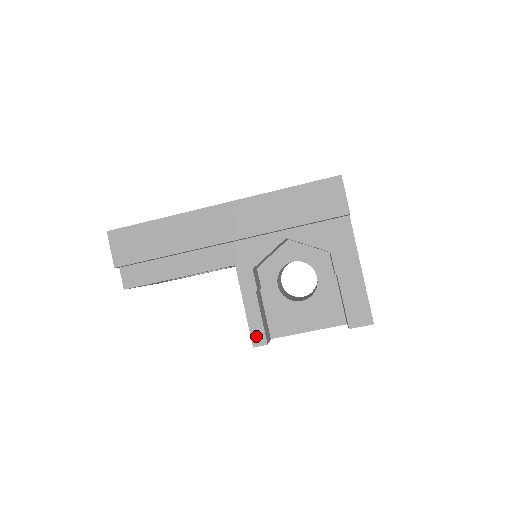
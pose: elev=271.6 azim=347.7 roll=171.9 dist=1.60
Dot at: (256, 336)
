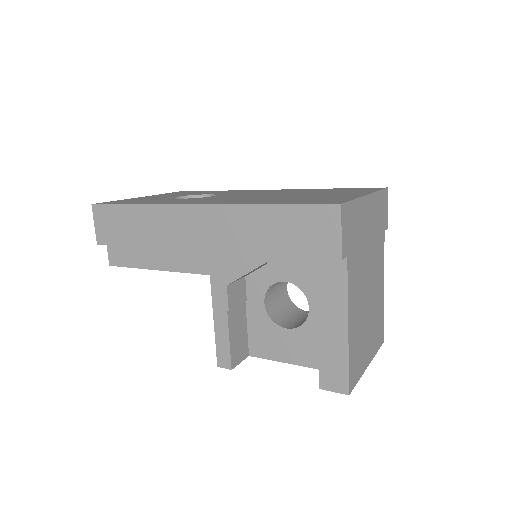
Dot at: (222, 357)
